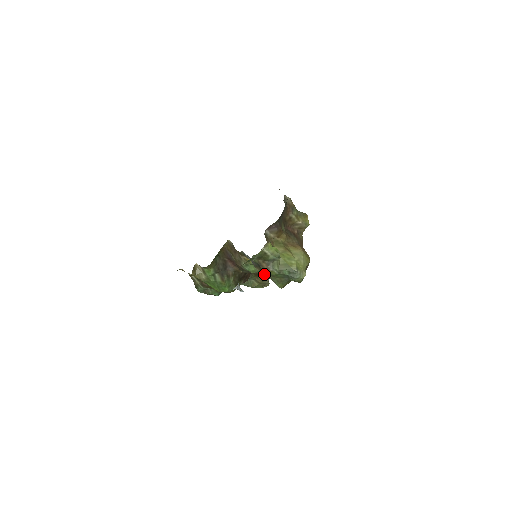
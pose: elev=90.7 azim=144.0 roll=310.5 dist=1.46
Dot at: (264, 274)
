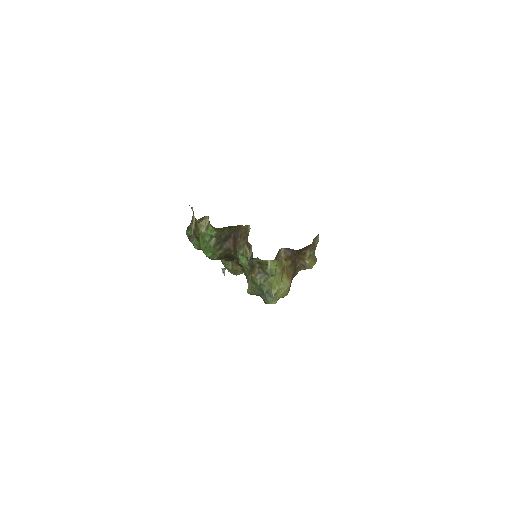
Dot at: (246, 271)
